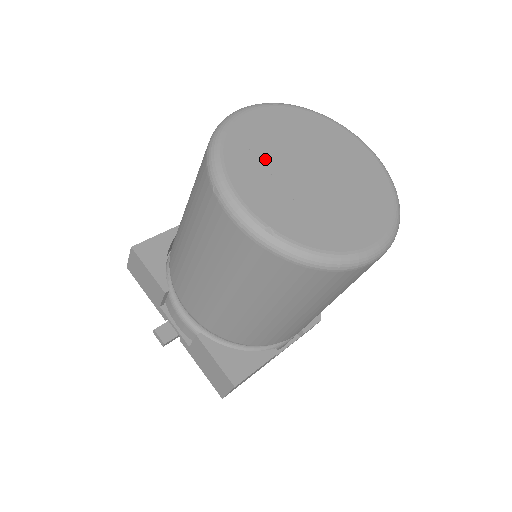
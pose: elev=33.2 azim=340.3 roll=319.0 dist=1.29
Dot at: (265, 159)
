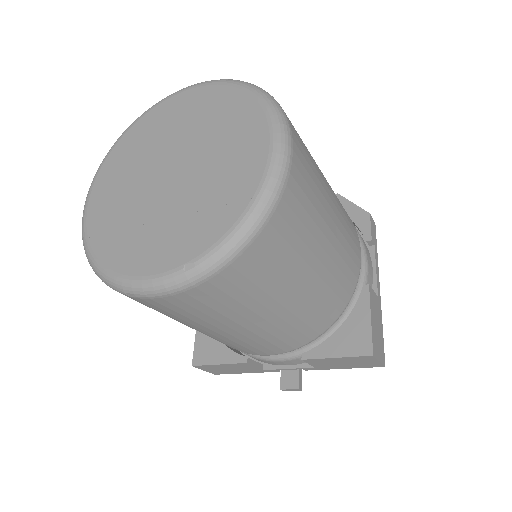
Dot at: (130, 221)
